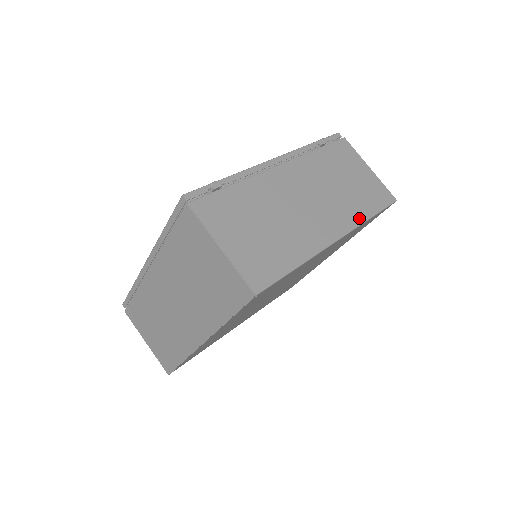
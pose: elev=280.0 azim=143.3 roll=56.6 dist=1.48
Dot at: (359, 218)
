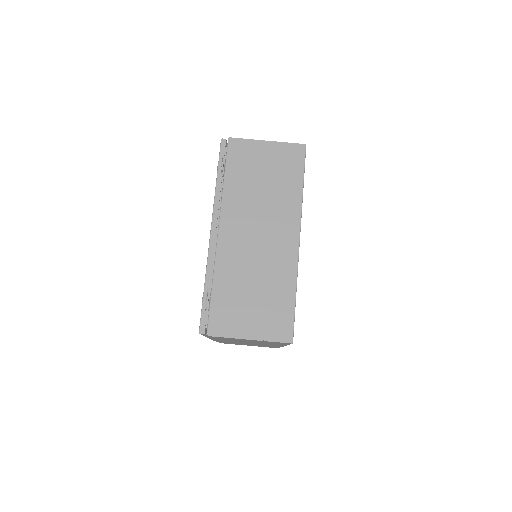
Dot at: (297, 201)
